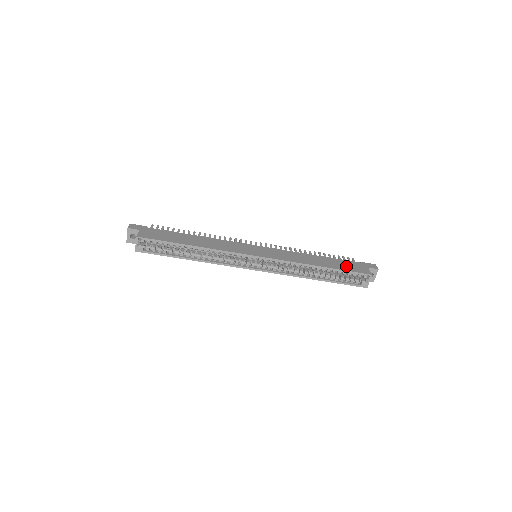
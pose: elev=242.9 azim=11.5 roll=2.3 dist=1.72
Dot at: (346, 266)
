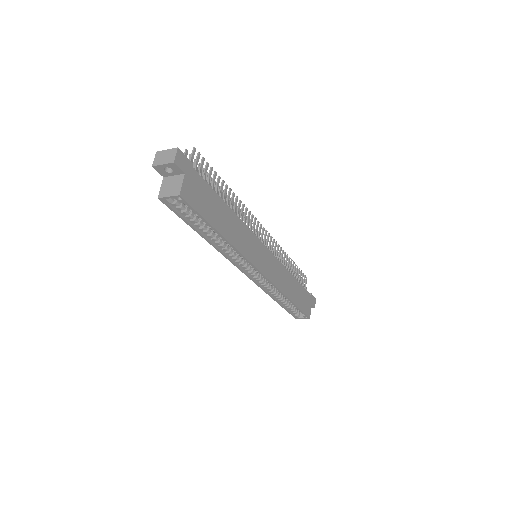
Dot at: (303, 301)
